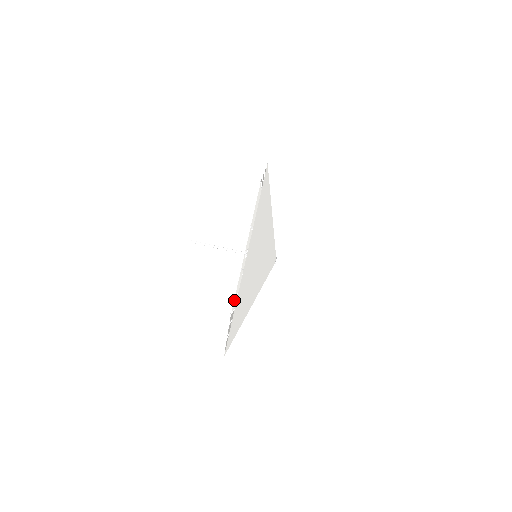
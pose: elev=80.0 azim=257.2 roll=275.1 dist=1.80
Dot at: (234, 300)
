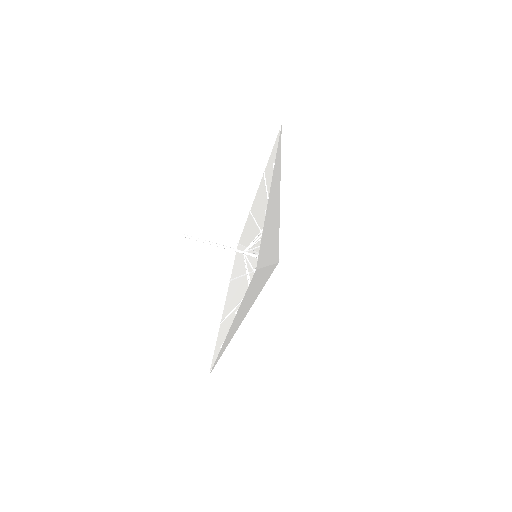
Dot at: (241, 234)
